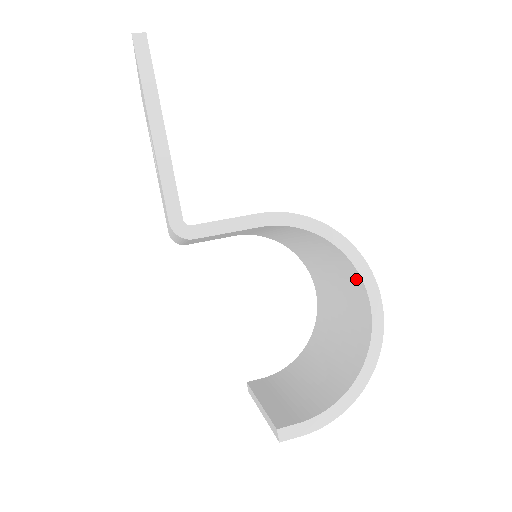
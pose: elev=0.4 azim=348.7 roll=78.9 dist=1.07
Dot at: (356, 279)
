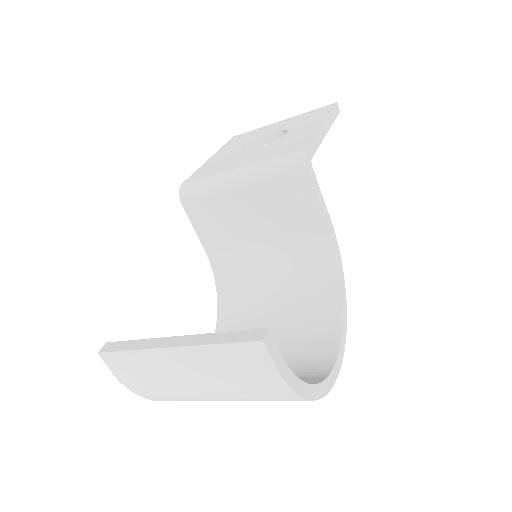
Dot at: (329, 333)
